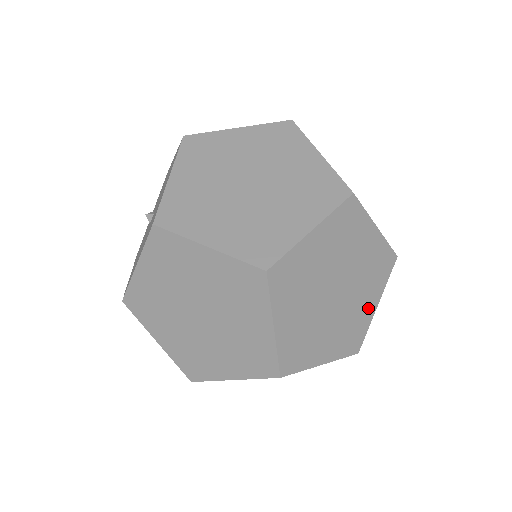
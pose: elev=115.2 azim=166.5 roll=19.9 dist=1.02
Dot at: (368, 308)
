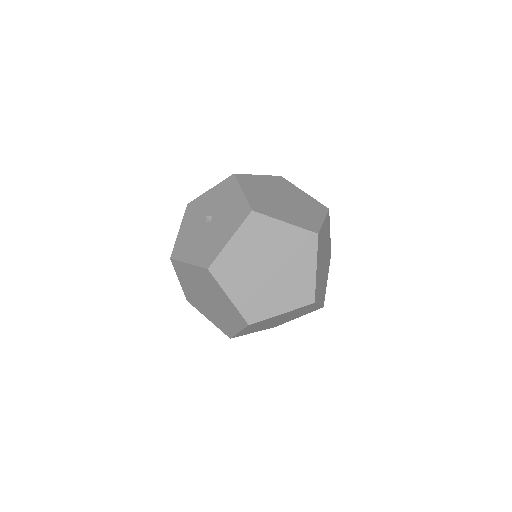
Dot at: (292, 319)
